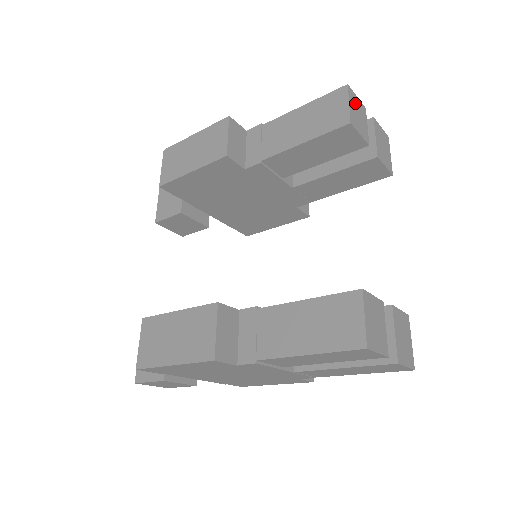
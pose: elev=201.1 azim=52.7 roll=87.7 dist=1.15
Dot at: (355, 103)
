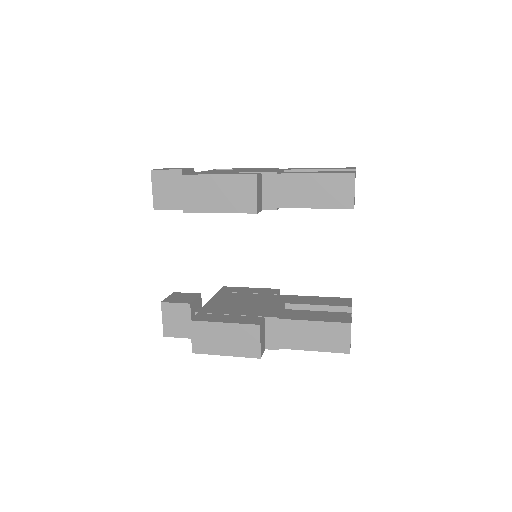
Dot at: occluded
